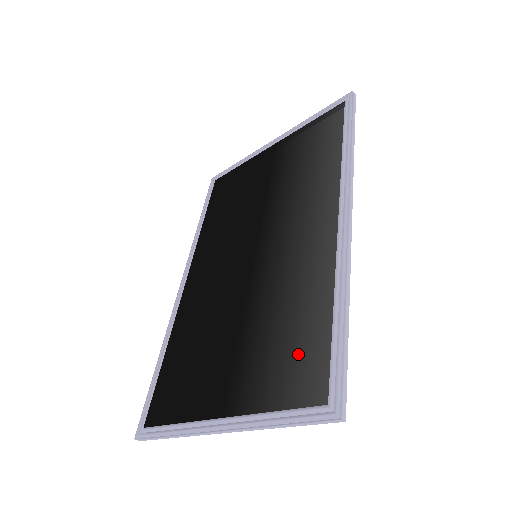
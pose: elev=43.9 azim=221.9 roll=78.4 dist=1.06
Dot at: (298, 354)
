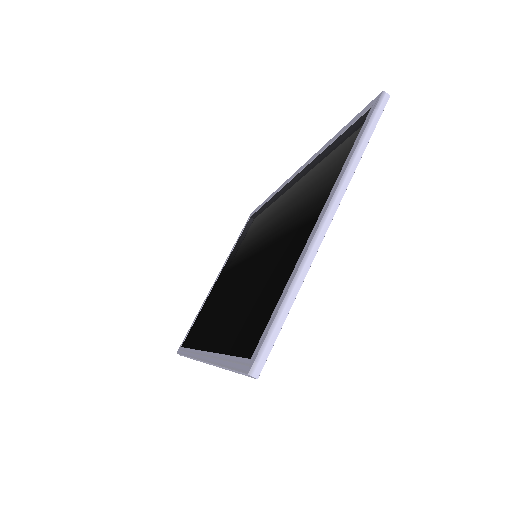
Dot at: (332, 157)
